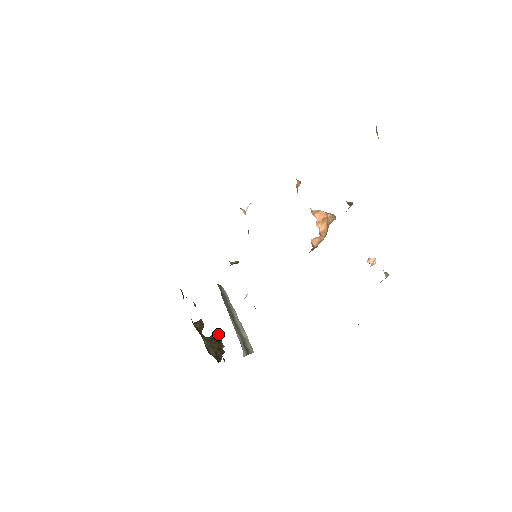
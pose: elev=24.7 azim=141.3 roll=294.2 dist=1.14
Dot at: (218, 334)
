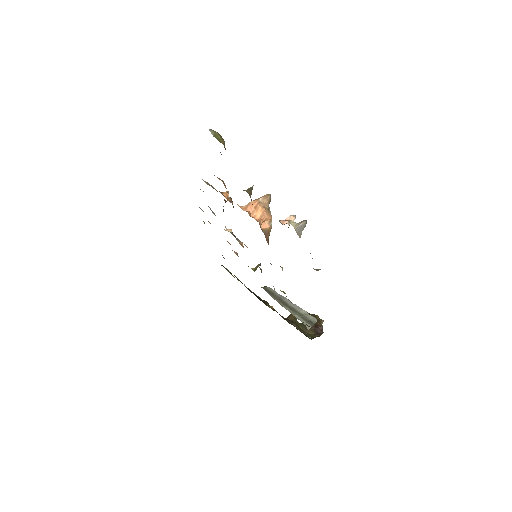
Dot at: (312, 314)
